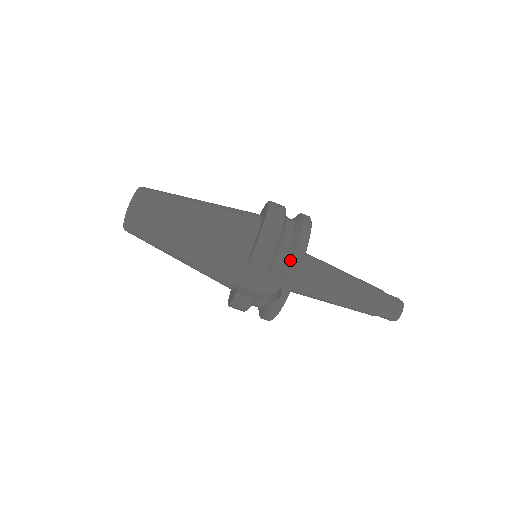
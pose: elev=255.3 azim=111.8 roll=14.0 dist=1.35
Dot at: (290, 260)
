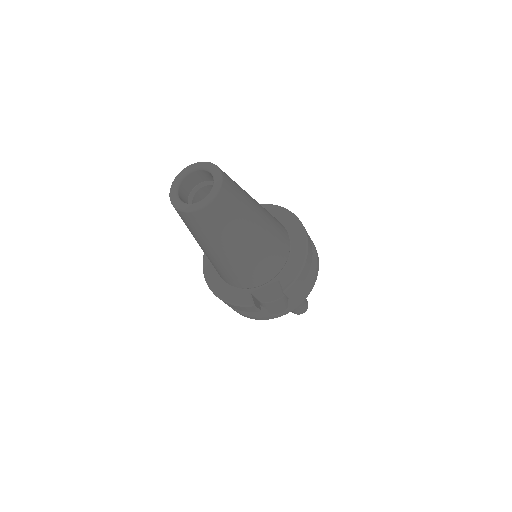
Dot at: (305, 289)
